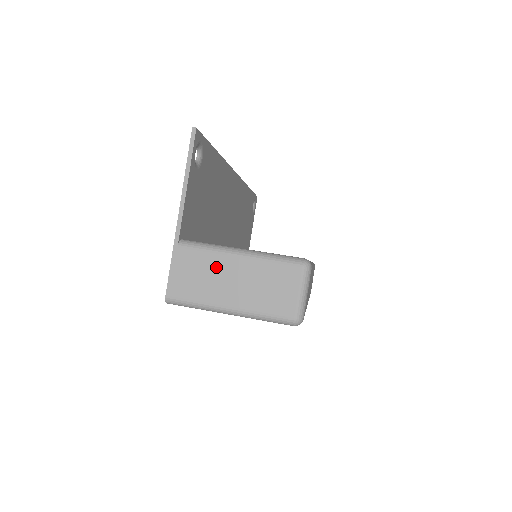
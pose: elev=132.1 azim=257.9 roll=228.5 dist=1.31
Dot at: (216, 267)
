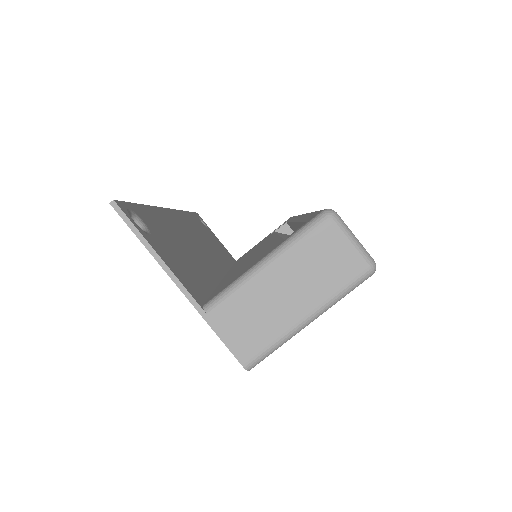
Dot at: (259, 297)
